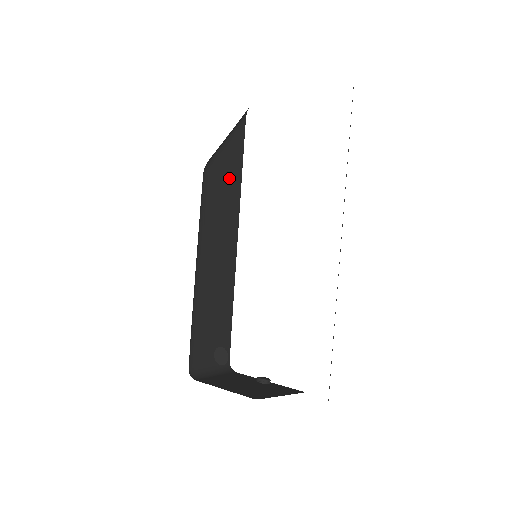
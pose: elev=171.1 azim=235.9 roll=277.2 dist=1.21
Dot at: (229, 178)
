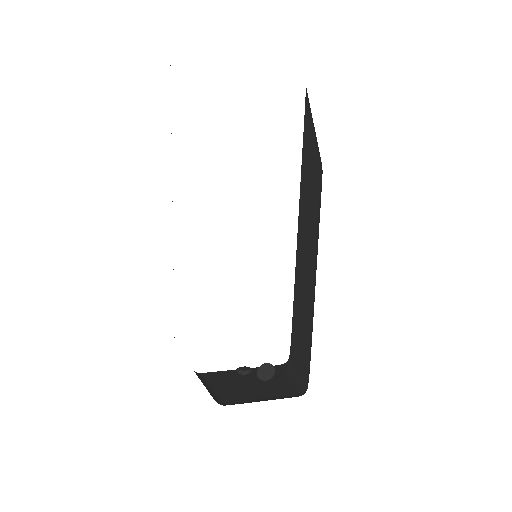
Dot at: occluded
